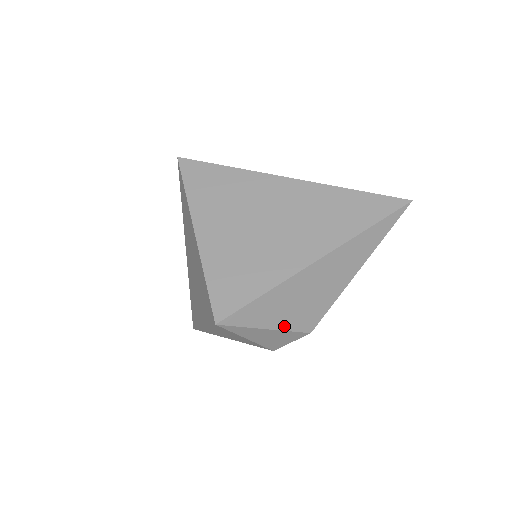
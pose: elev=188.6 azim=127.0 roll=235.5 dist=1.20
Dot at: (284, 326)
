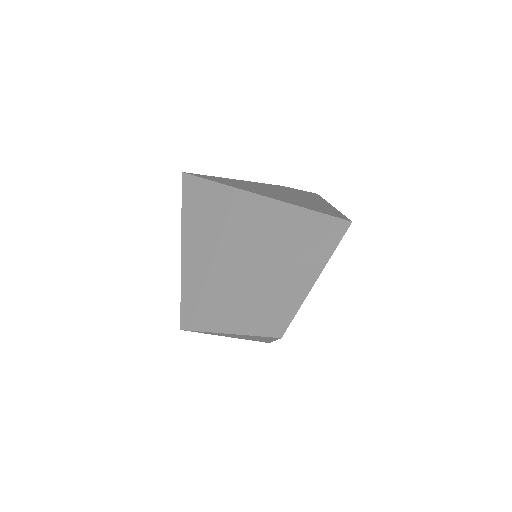
Dot at: (248, 332)
